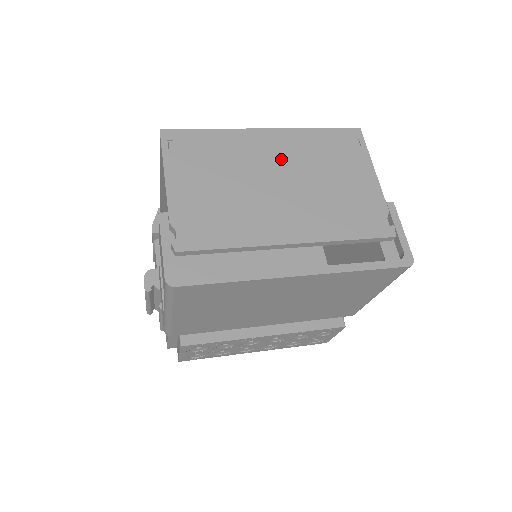
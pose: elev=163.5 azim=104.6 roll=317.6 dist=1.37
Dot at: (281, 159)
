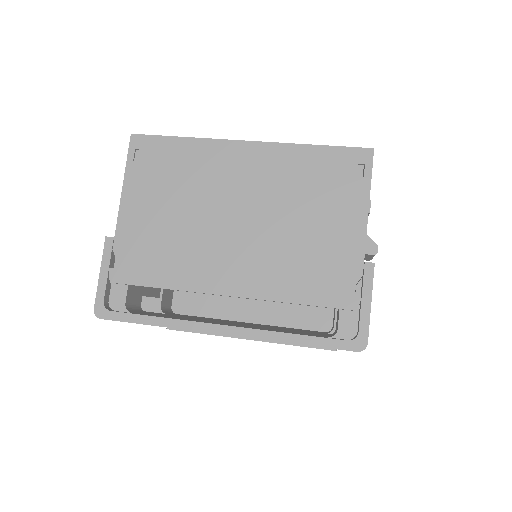
Dot at: (252, 185)
